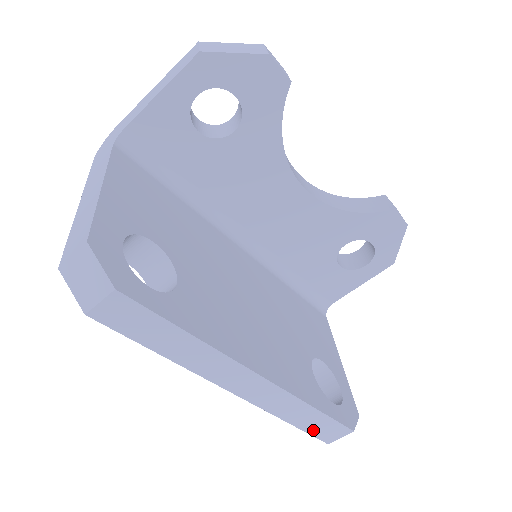
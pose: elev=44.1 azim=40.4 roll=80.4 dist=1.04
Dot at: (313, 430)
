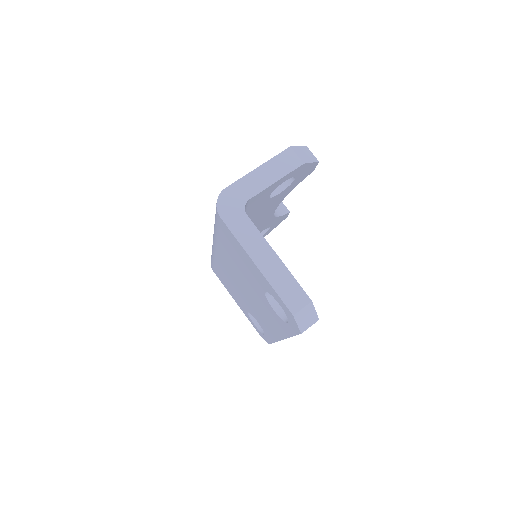
Dot at: occluded
